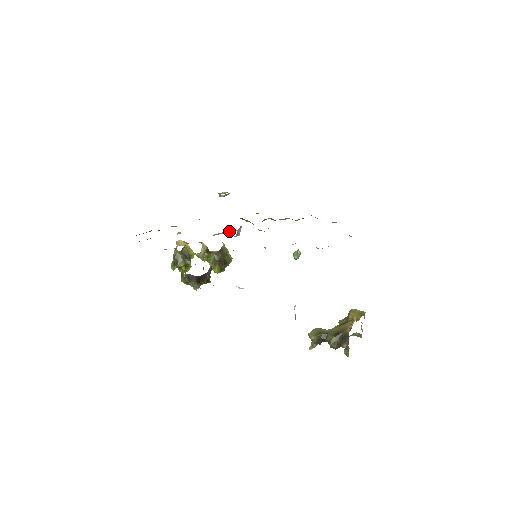
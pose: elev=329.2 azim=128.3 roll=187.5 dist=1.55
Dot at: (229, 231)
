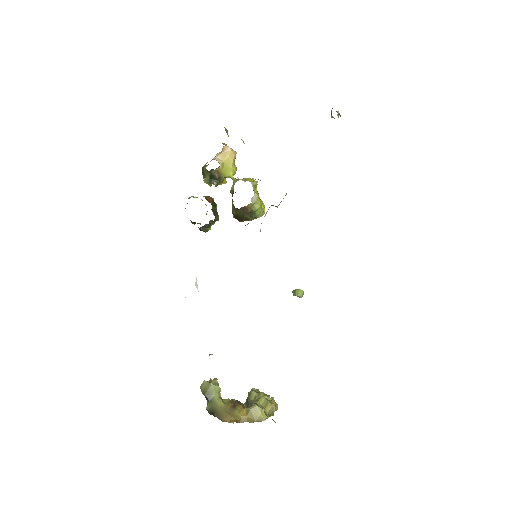
Dot at: occluded
